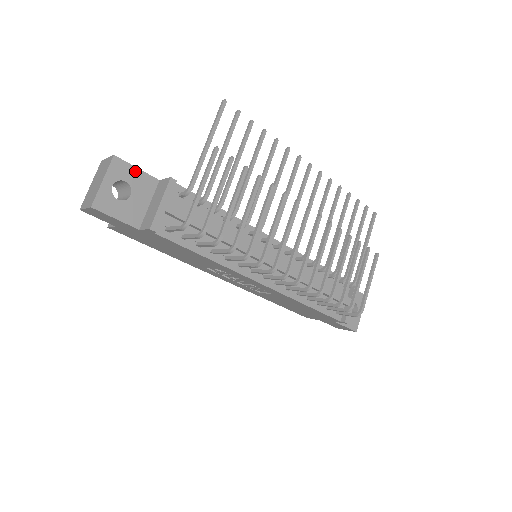
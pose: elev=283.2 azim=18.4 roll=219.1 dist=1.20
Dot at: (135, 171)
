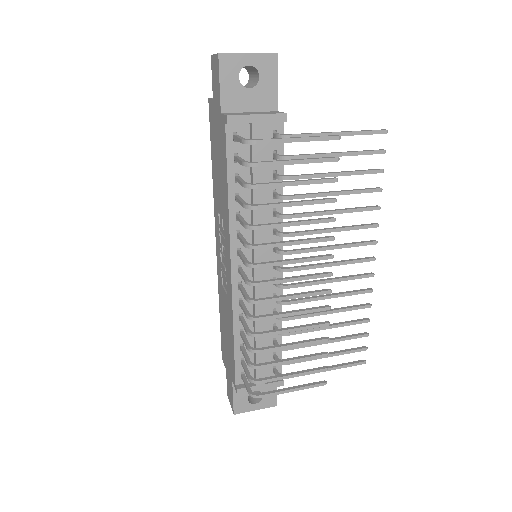
Dot at: (274, 82)
